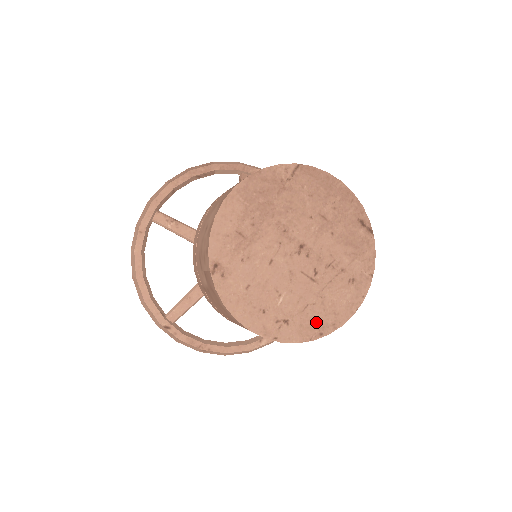
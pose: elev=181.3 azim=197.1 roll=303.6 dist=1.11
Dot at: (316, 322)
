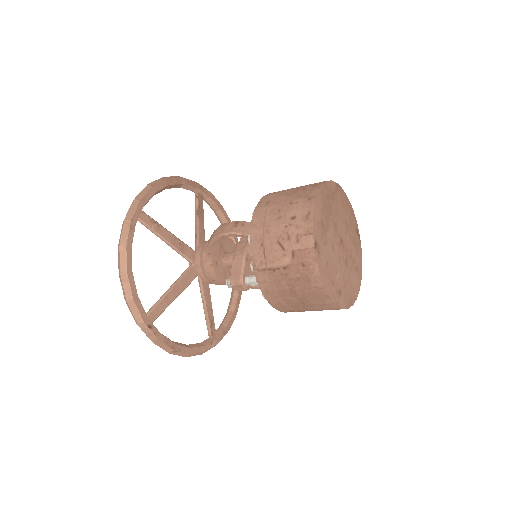
Dot at: (349, 295)
